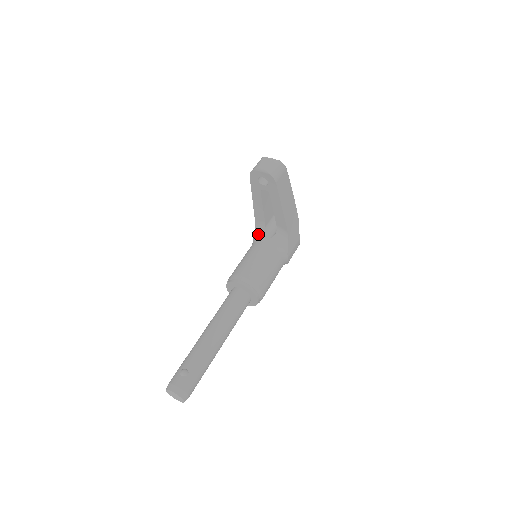
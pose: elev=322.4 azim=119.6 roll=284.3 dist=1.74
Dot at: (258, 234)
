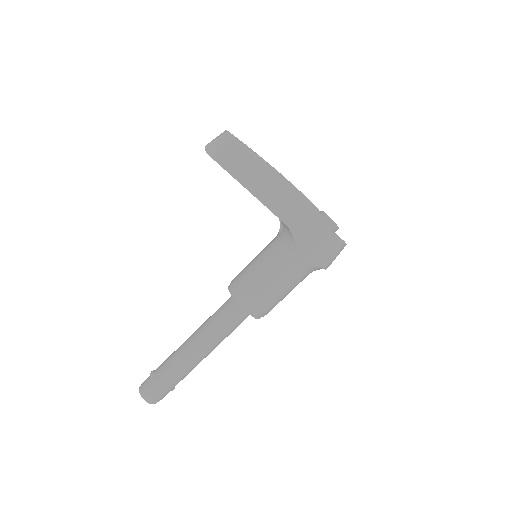
Dot at: occluded
